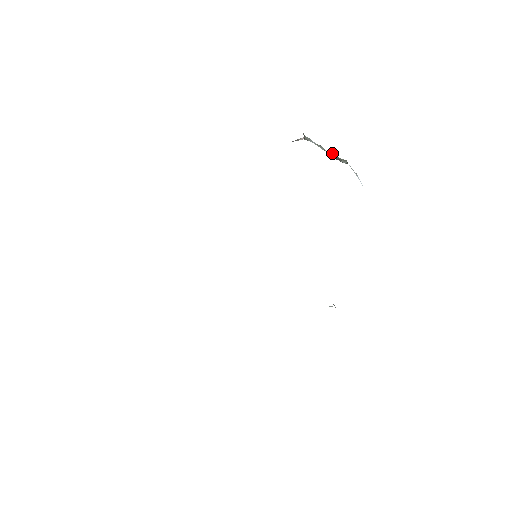
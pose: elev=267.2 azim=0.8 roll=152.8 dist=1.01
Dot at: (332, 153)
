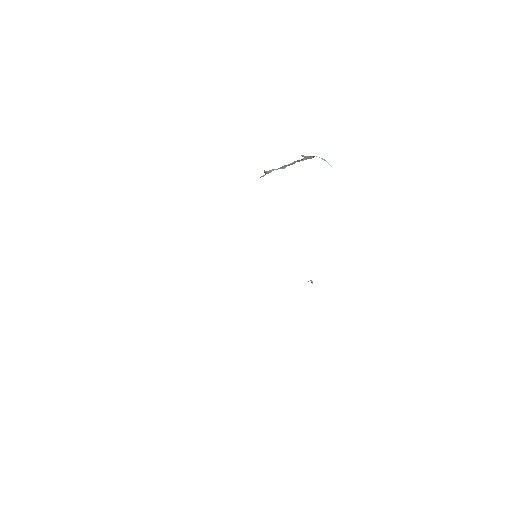
Dot at: (296, 161)
